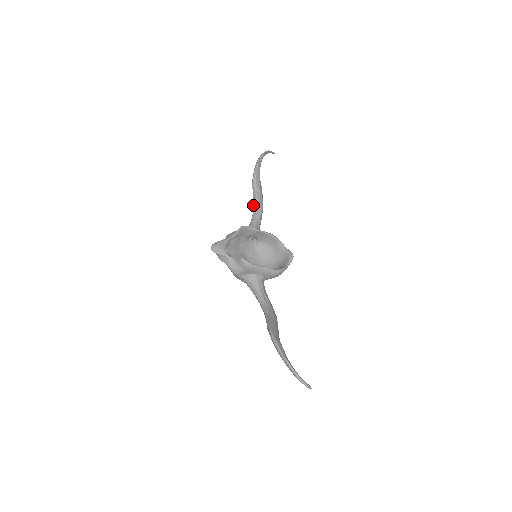
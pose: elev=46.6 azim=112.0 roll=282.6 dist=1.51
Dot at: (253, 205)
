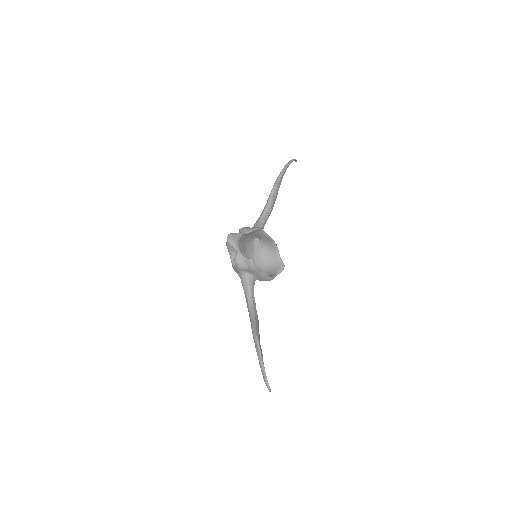
Dot at: occluded
